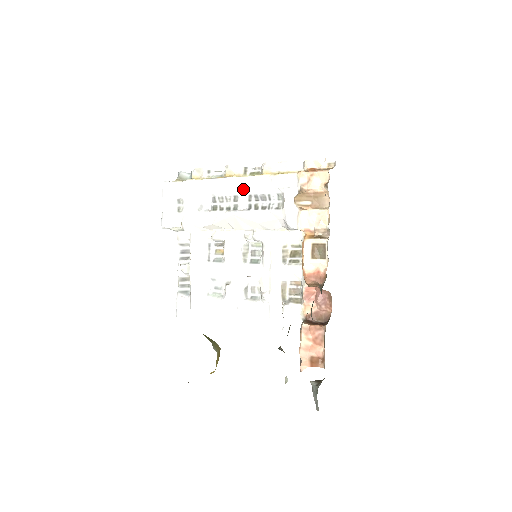
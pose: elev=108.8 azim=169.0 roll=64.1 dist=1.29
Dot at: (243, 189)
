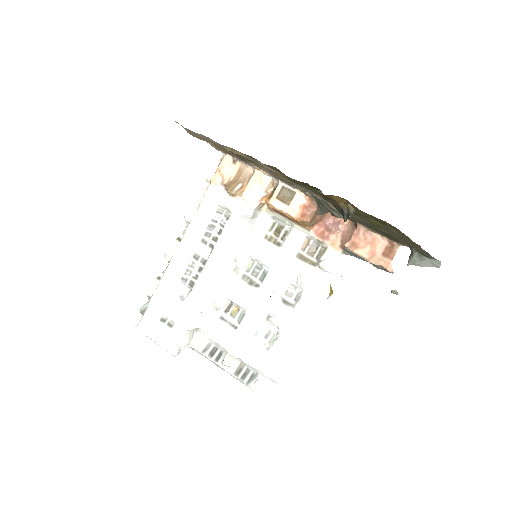
Dot at: (192, 244)
